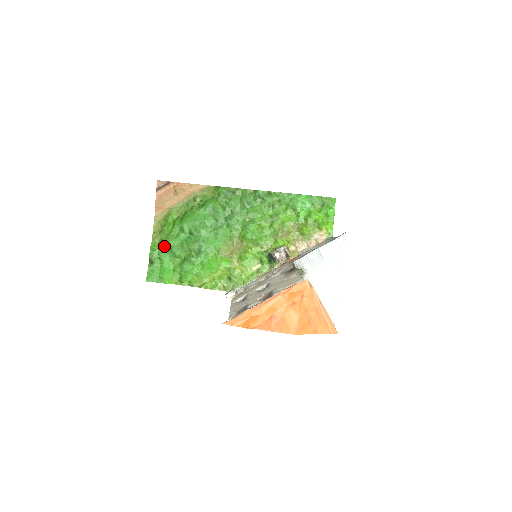
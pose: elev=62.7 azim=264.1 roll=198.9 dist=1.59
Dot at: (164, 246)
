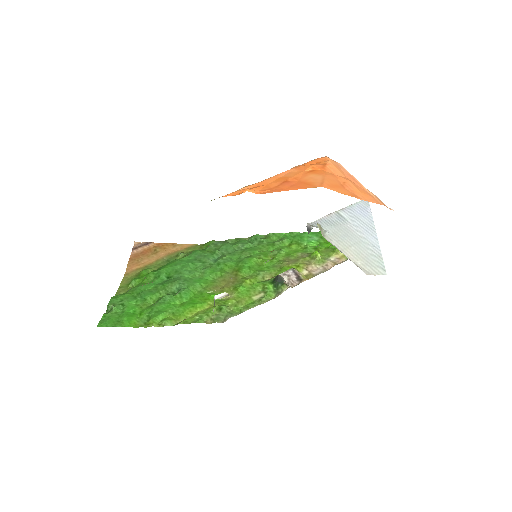
Dot at: (131, 293)
